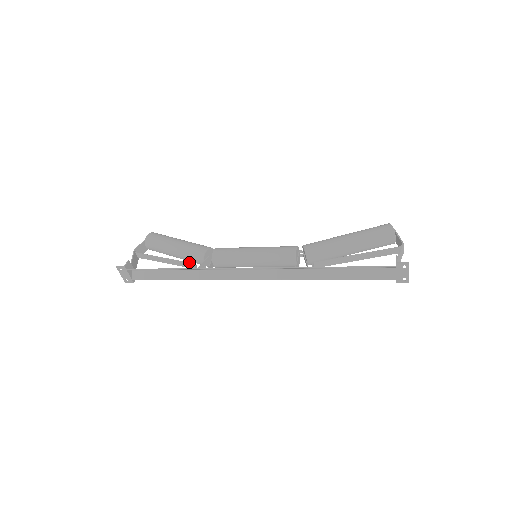
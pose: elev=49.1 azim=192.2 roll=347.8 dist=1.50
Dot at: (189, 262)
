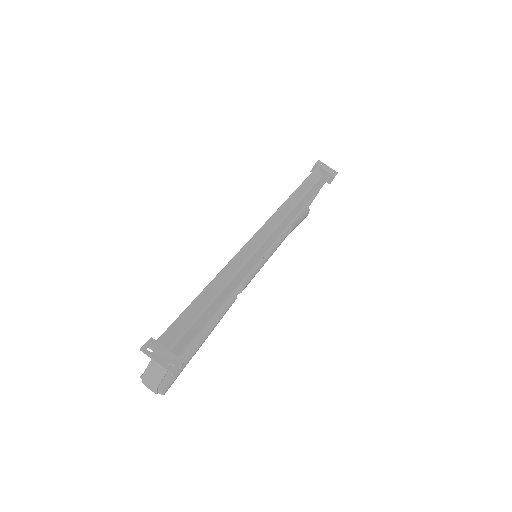
Dot at: occluded
